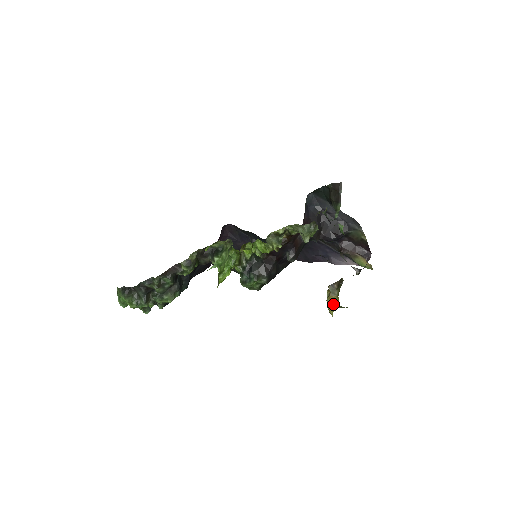
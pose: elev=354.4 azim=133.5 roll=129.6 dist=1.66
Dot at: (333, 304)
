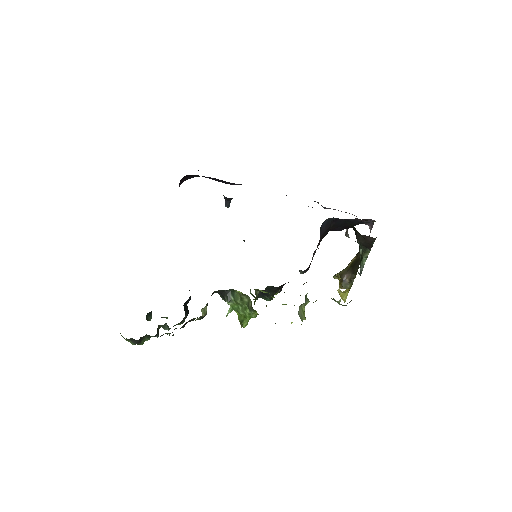
Dot at: occluded
